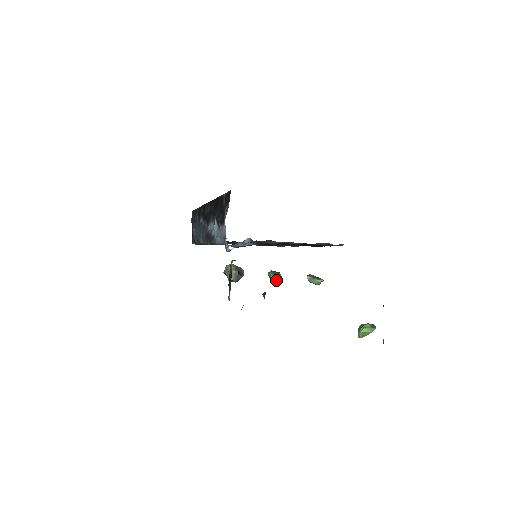
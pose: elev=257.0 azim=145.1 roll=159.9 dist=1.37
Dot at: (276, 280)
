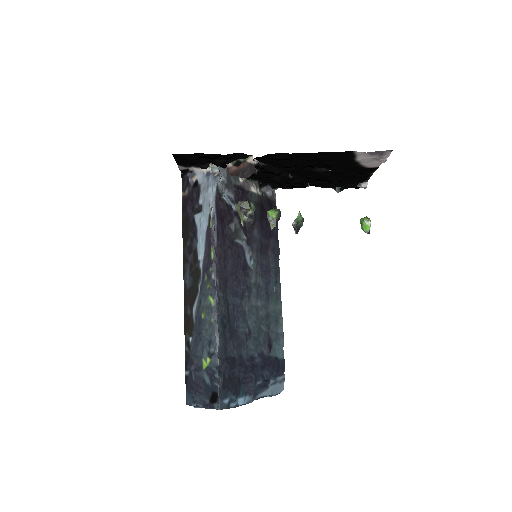
Dot at: (275, 209)
